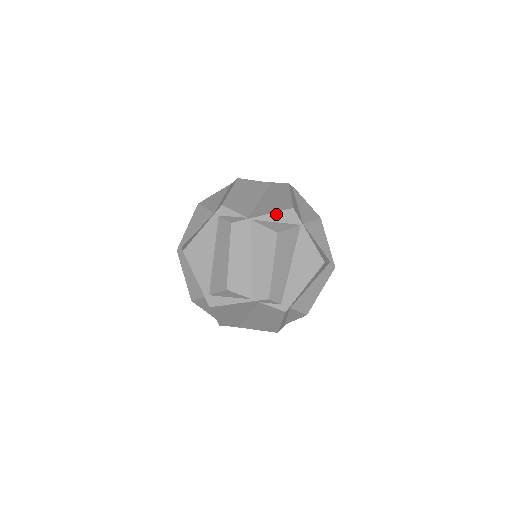
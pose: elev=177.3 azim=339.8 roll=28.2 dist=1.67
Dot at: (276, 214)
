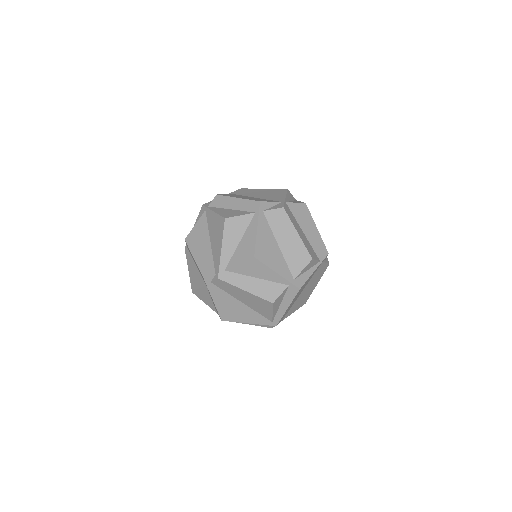
Dot at: (287, 195)
